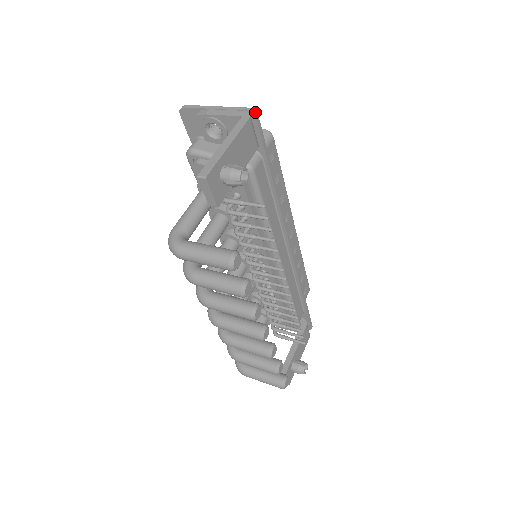
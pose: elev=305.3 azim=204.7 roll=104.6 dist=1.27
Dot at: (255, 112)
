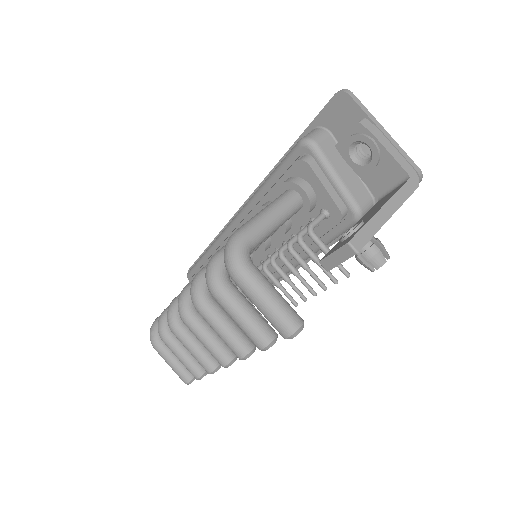
Dot at: (421, 179)
